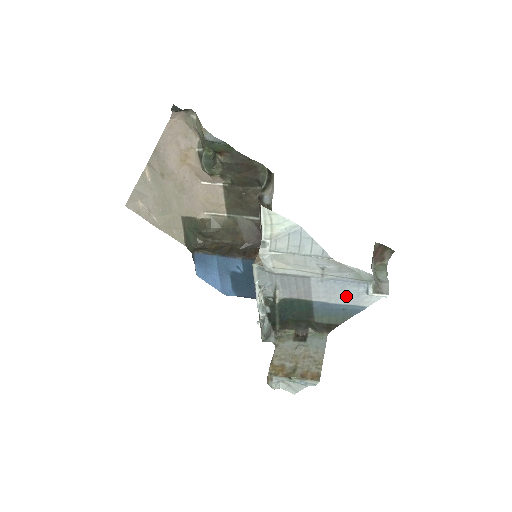
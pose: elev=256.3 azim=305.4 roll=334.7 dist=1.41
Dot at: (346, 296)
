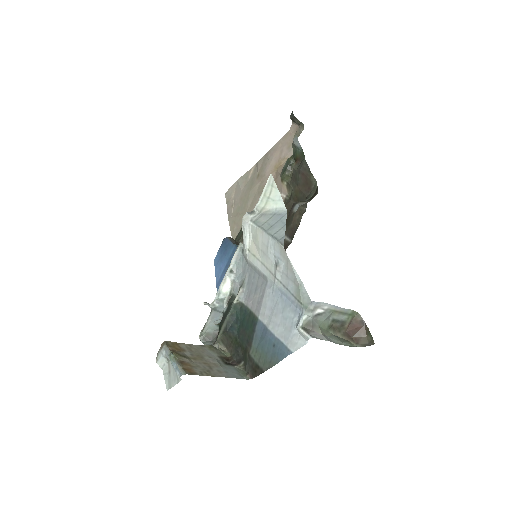
Dot at: (282, 324)
